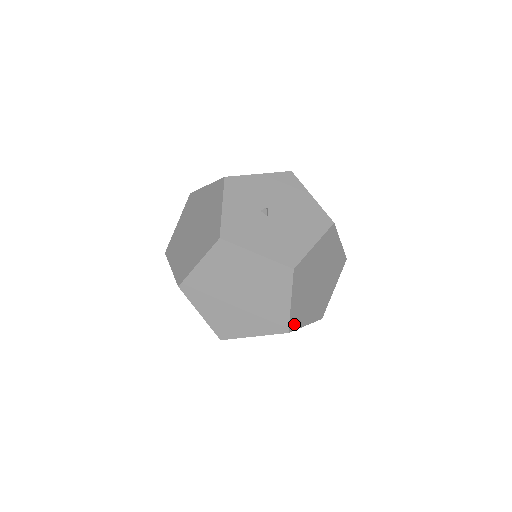
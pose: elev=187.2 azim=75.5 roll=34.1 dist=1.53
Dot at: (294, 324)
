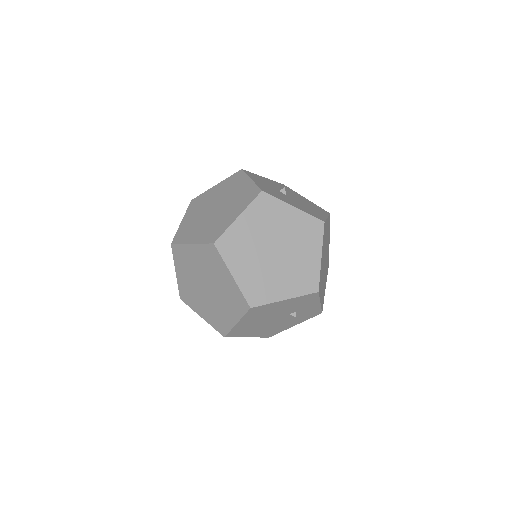
Dot at: (319, 288)
